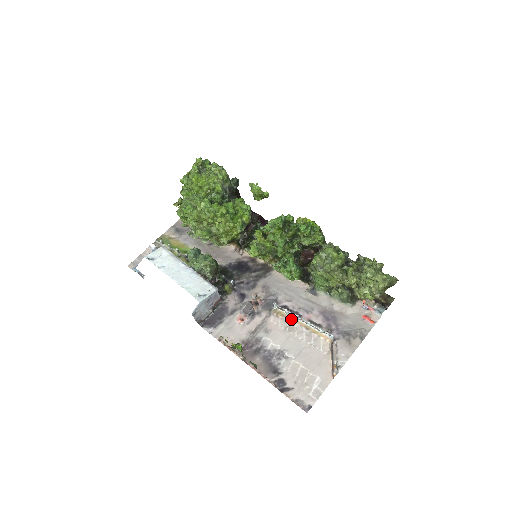
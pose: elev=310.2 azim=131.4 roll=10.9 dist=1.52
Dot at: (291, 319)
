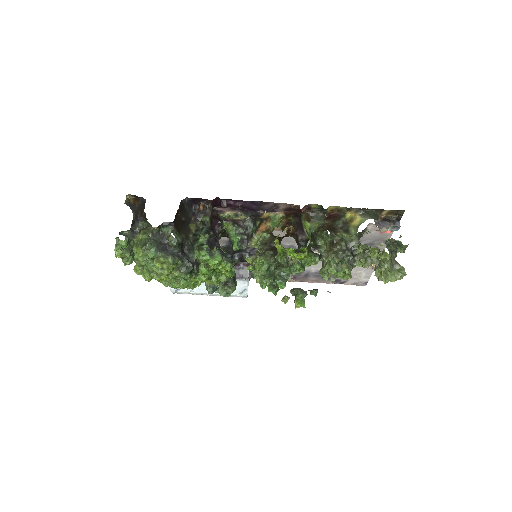
Dot at: occluded
